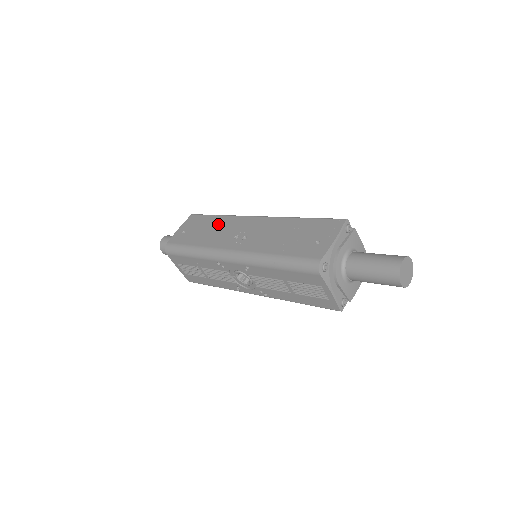
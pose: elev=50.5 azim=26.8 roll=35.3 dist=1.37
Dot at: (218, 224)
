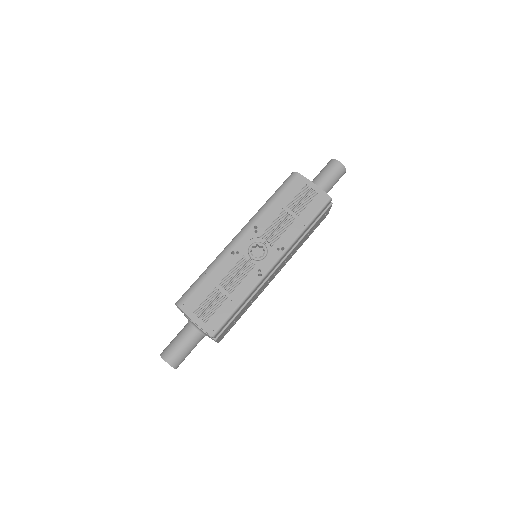
Dot at: occluded
